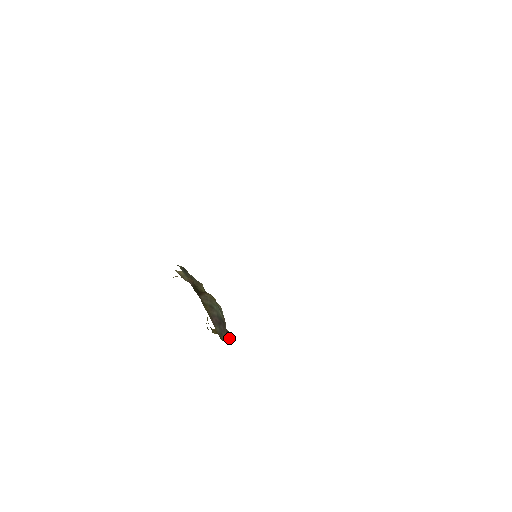
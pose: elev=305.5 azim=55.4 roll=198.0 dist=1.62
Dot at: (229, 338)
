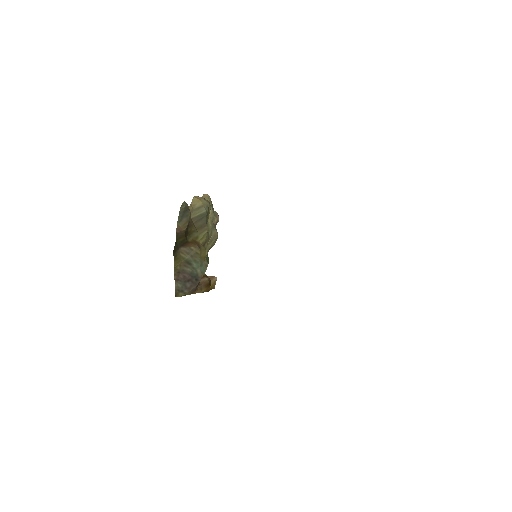
Dot at: (199, 292)
